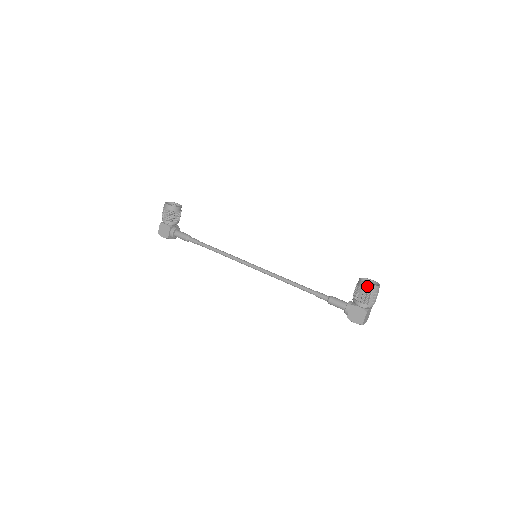
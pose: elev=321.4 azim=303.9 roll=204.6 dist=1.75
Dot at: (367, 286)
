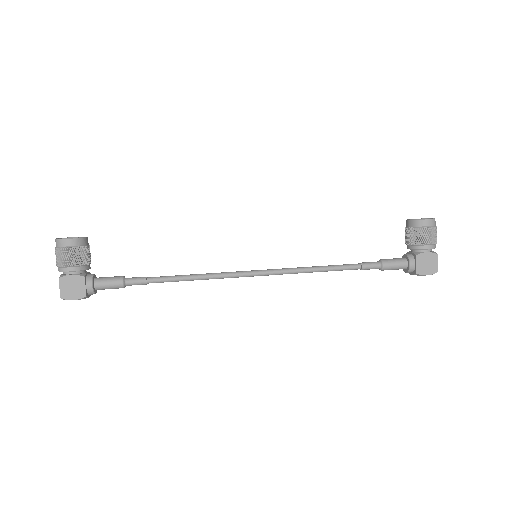
Dot at: (429, 221)
